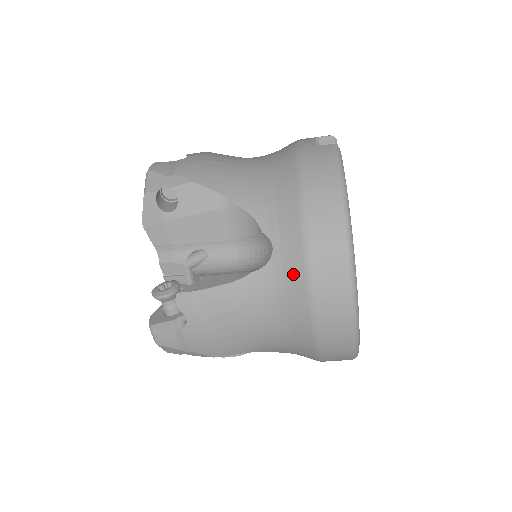
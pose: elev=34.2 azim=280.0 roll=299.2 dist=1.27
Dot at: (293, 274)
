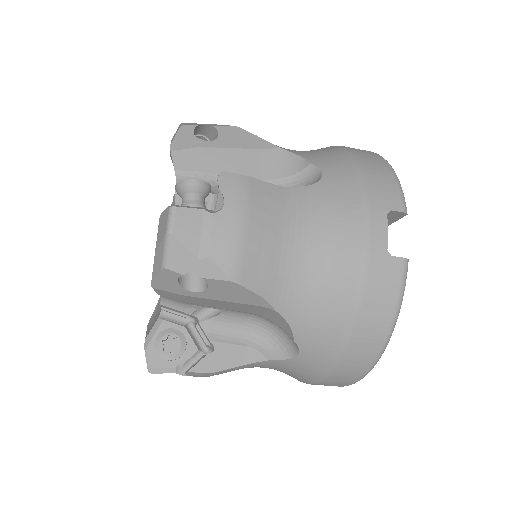
Dot at: (307, 372)
